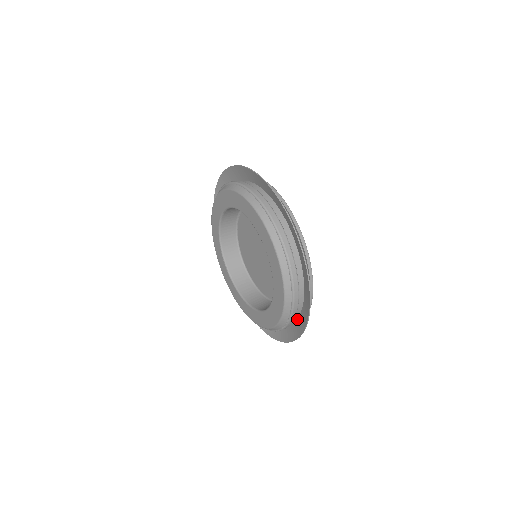
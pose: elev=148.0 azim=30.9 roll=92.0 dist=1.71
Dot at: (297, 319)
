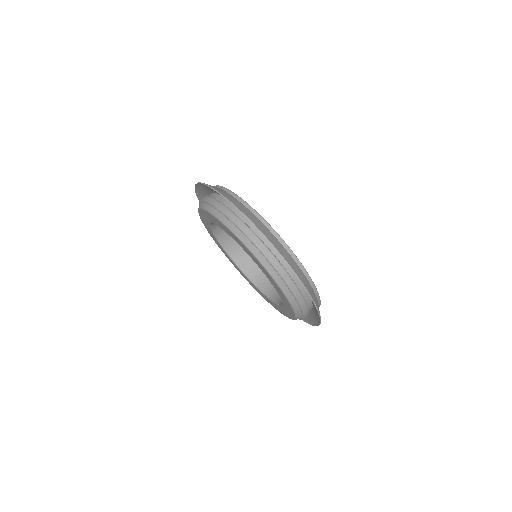
Dot at: (309, 311)
